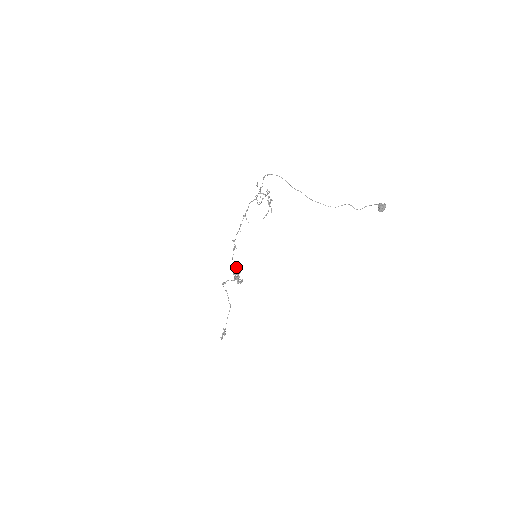
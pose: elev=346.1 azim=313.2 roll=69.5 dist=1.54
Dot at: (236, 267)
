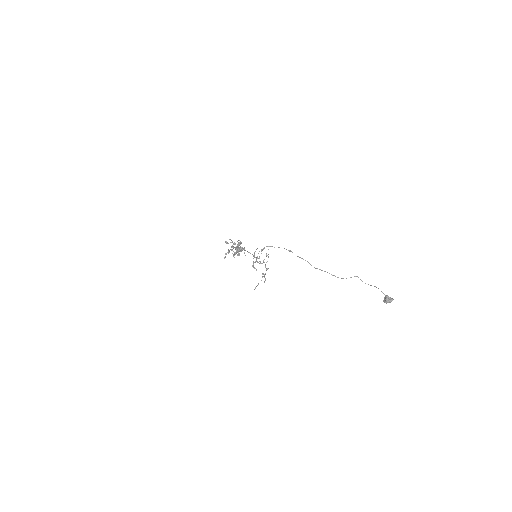
Dot at: (238, 245)
